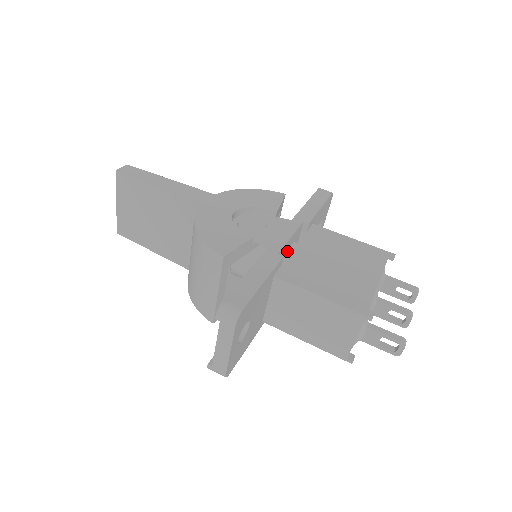
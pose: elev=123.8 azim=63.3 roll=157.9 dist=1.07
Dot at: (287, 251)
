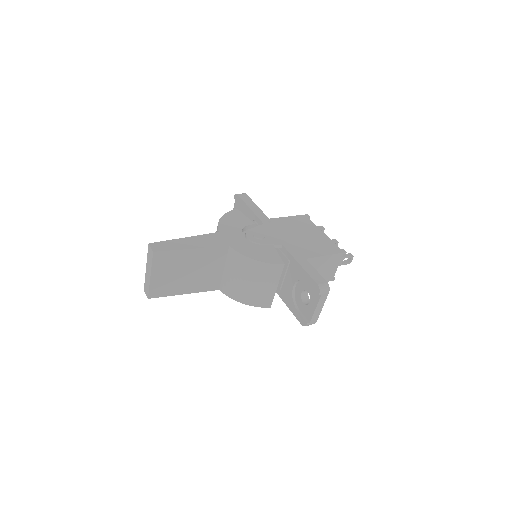
Dot at: occluded
